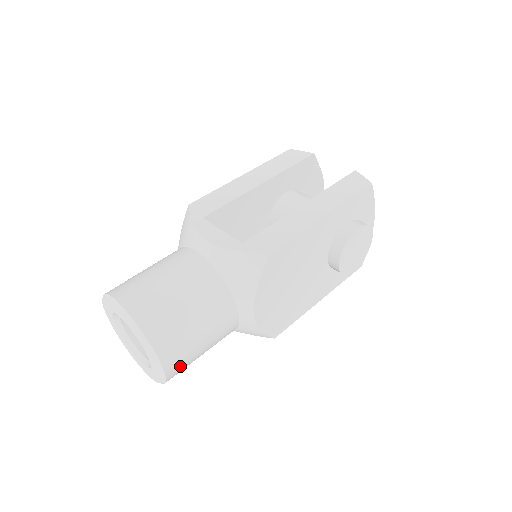
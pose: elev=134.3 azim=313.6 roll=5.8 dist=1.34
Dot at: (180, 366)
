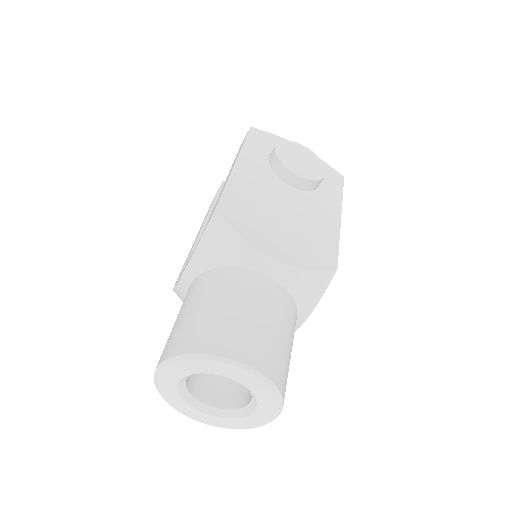
Dot at: (261, 352)
